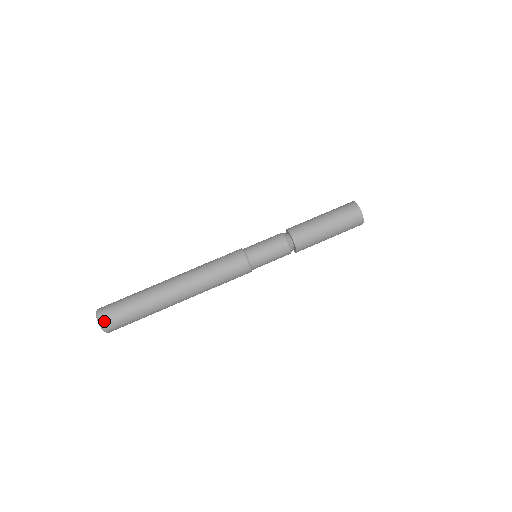
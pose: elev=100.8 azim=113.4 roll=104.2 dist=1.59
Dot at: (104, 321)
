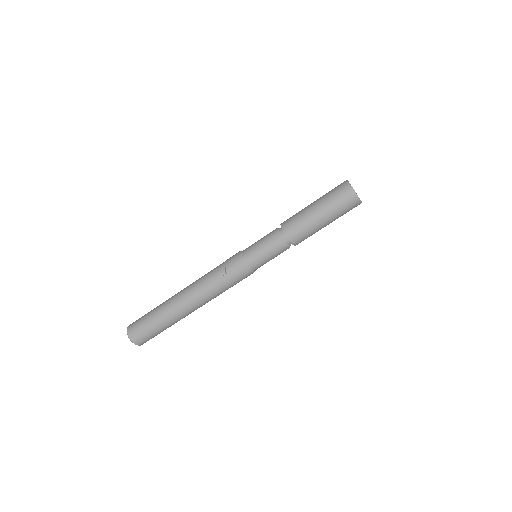
Dot at: occluded
